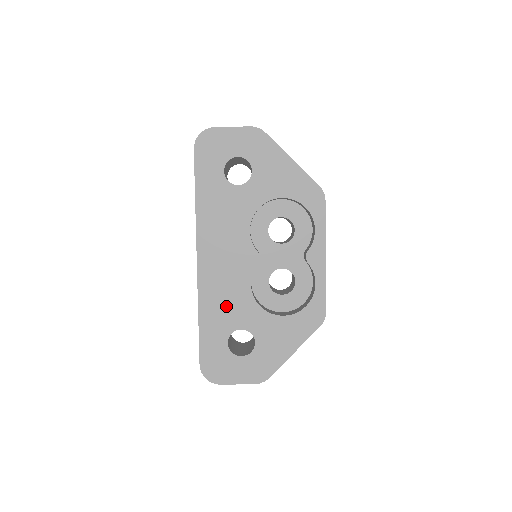
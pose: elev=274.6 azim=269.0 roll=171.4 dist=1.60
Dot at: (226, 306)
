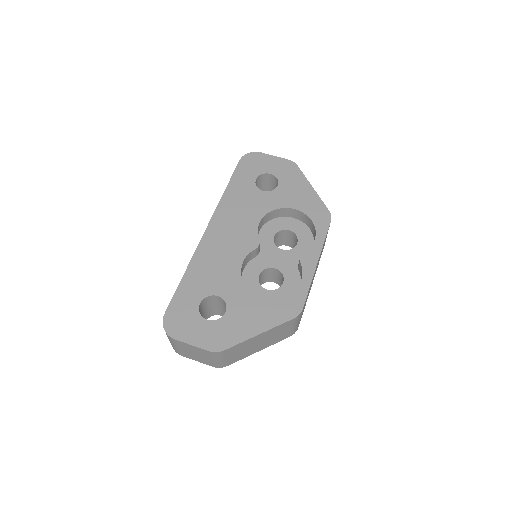
Dot at: (213, 272)
